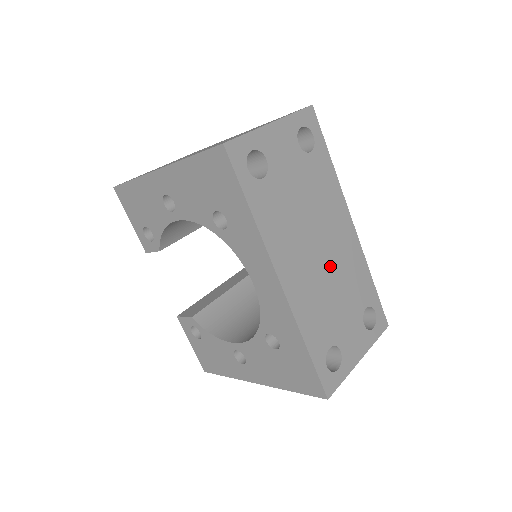
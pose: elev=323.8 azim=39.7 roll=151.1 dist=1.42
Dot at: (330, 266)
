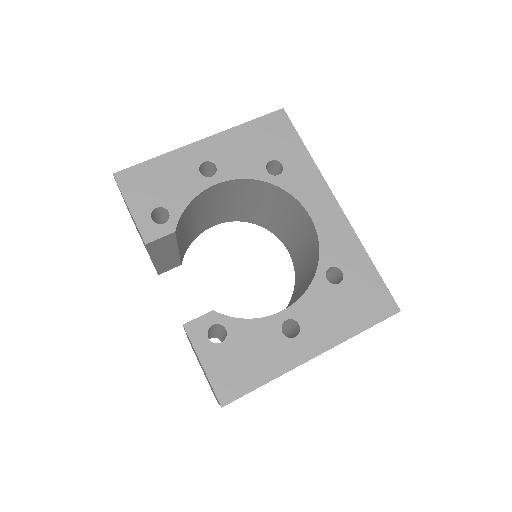
Dot at: occluded
